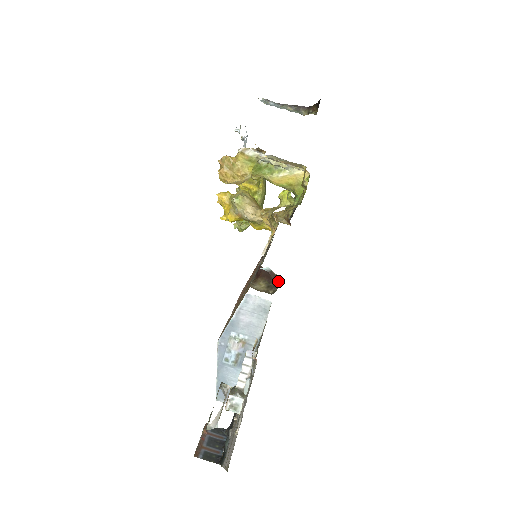
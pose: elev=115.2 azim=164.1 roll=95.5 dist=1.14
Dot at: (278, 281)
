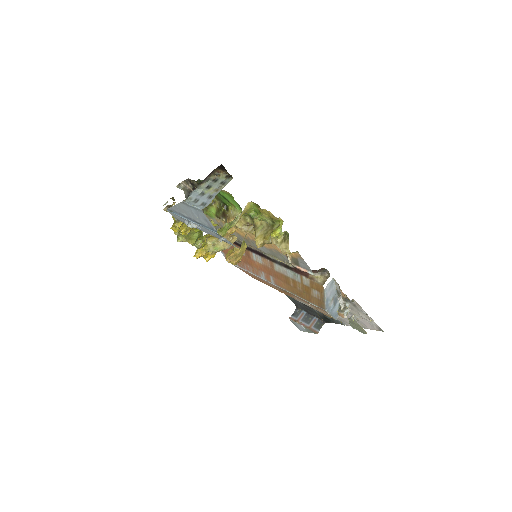
Dot at: (325, 269)
